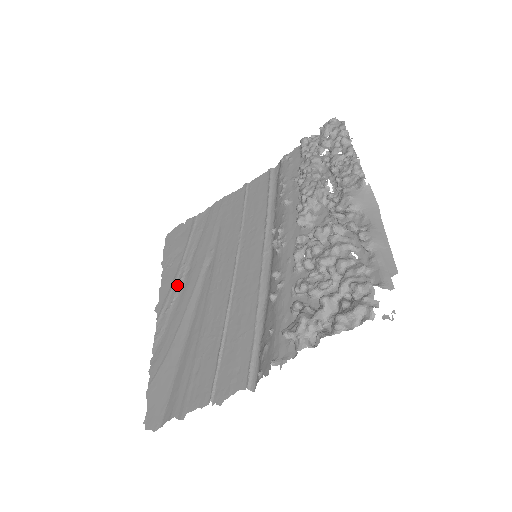
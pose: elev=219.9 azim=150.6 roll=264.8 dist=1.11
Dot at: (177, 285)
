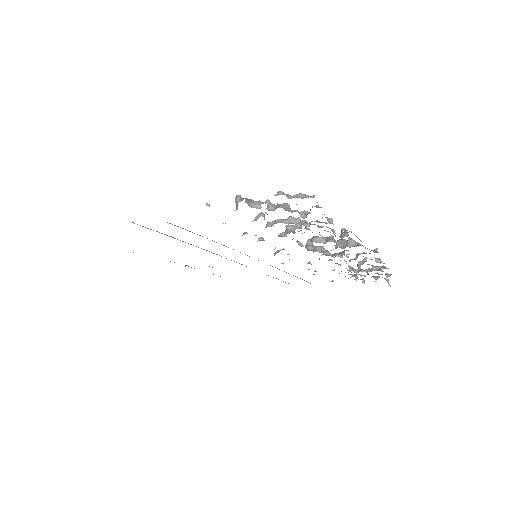
Dot at: occluded
